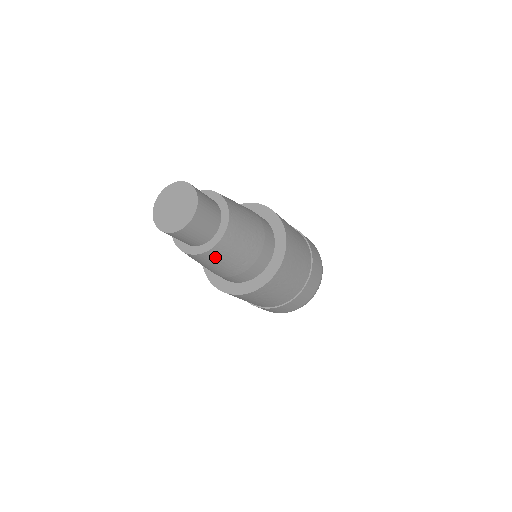
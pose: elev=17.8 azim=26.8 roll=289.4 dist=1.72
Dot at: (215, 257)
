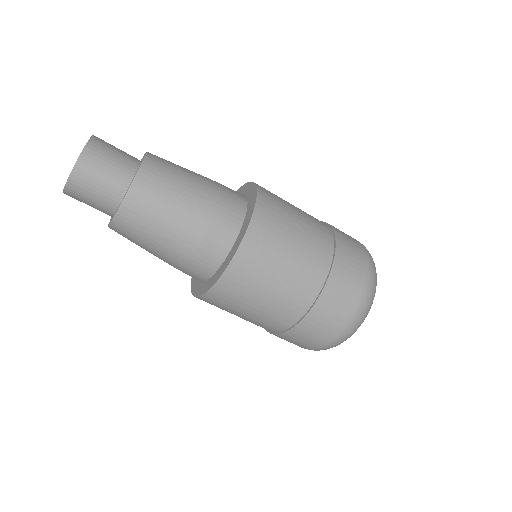
Dot at: (153, 189)
